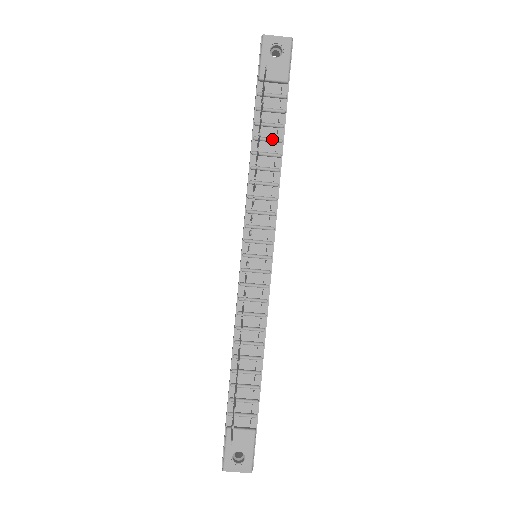
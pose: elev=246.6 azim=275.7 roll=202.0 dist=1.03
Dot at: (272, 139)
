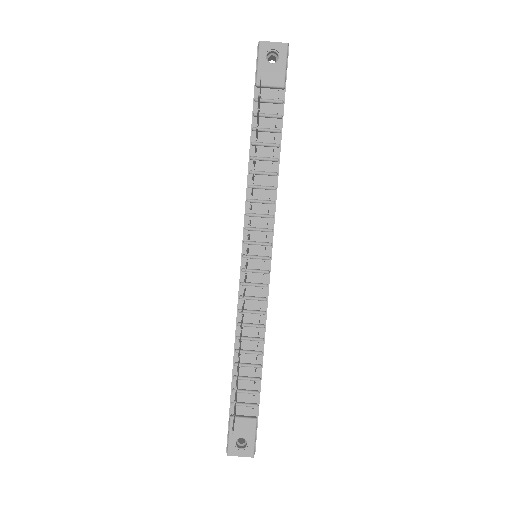
Dot at: (269, 144)
